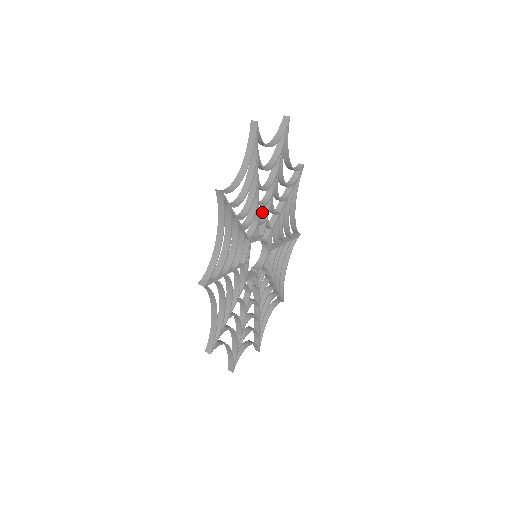
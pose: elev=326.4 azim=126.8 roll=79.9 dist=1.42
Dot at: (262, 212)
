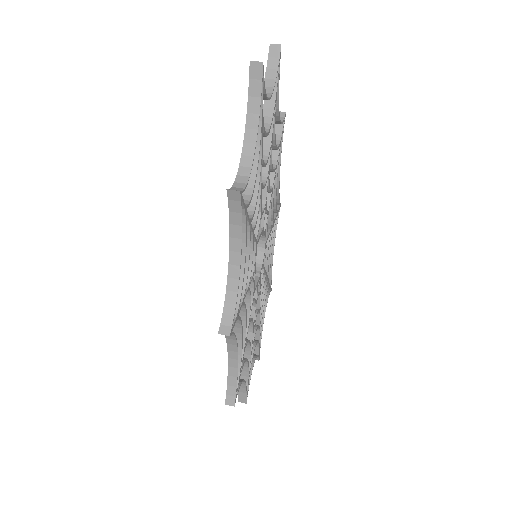
Dot at: occluded
